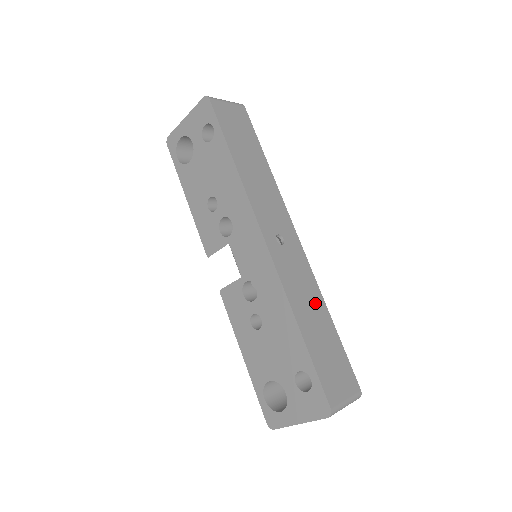
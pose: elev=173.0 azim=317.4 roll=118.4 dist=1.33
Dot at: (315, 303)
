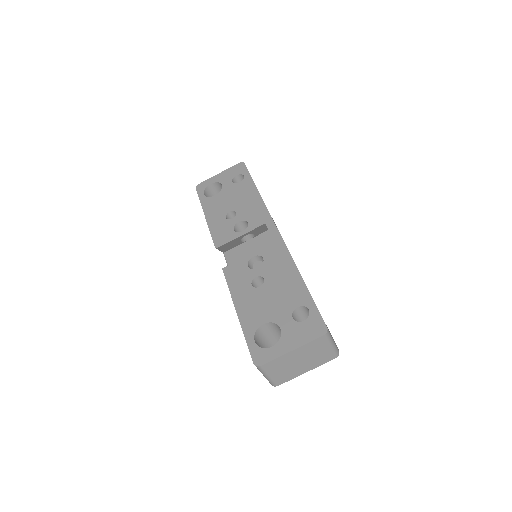
Dot at: occluded
